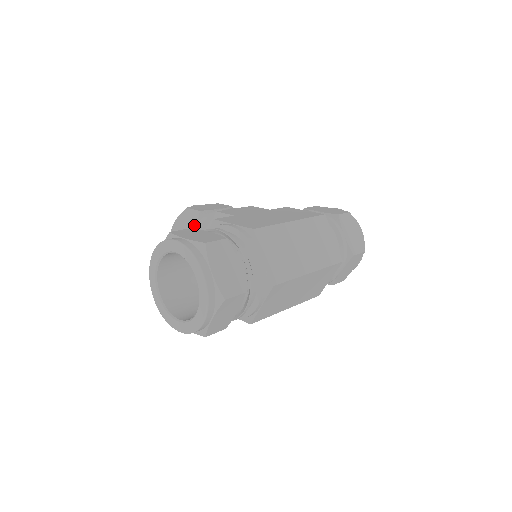
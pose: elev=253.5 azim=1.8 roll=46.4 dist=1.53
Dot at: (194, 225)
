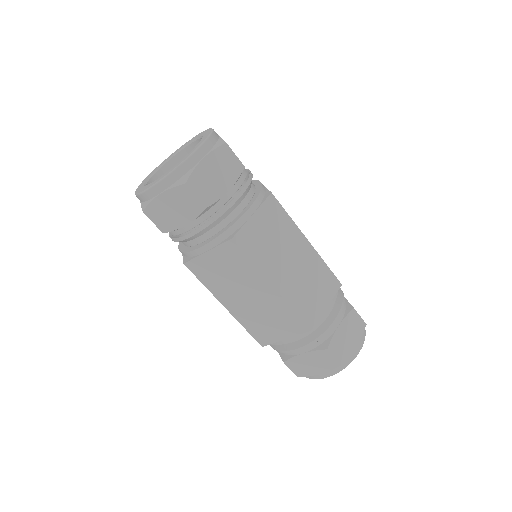
Dot at: occluded
